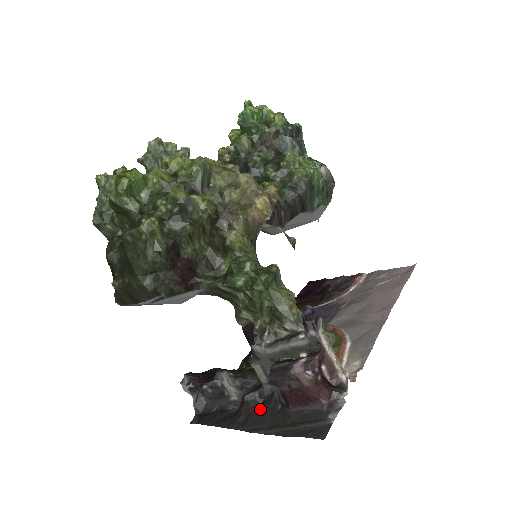
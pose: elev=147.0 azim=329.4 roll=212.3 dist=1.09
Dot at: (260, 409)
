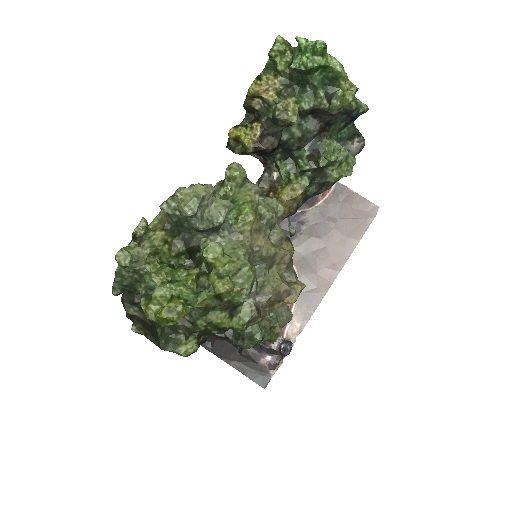
Dot at: (224, 343)
